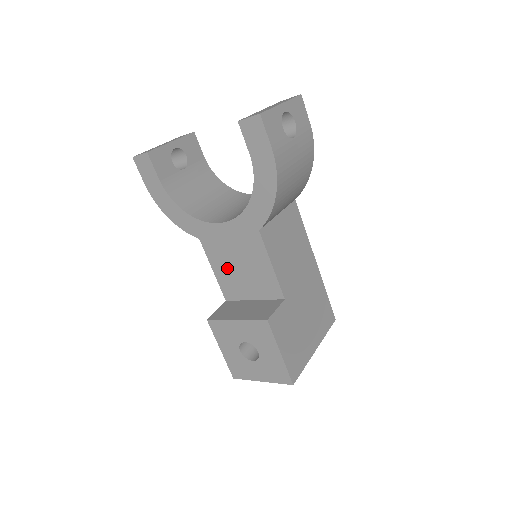
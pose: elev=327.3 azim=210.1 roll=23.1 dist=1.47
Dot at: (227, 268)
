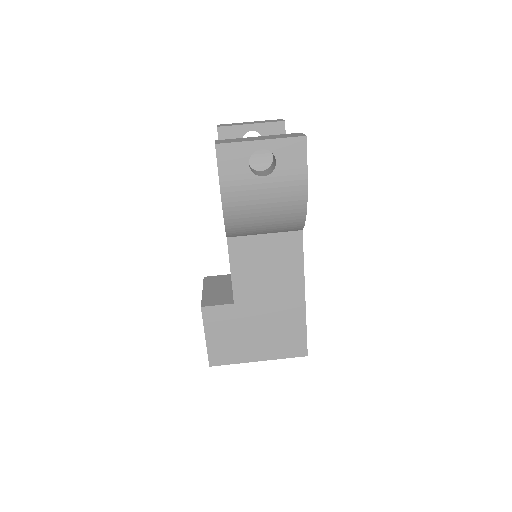
Dot at: occluded
